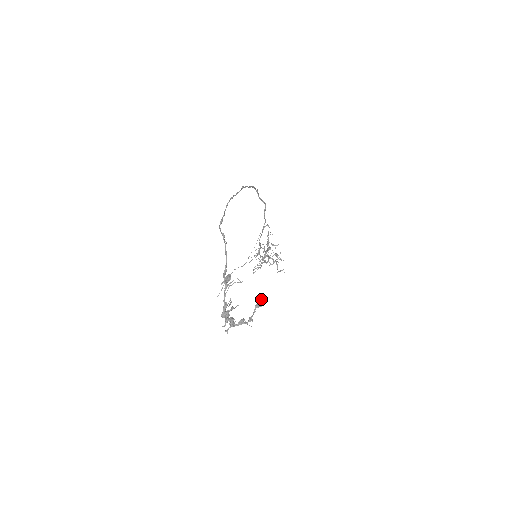
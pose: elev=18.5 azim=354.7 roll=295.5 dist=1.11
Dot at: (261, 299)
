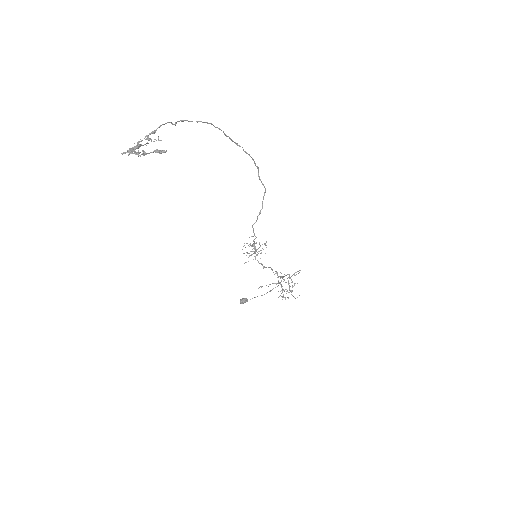
Dot at: (163, 150)
